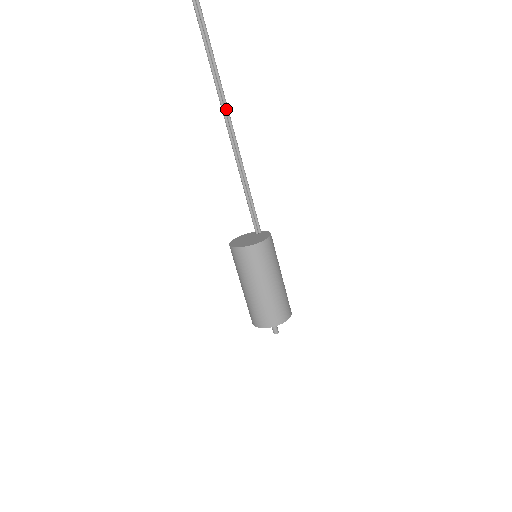
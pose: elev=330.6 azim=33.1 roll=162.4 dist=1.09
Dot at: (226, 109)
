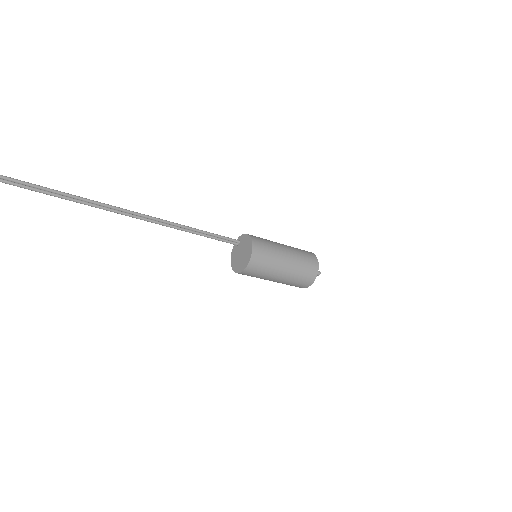
Dot at: (127, 212)
